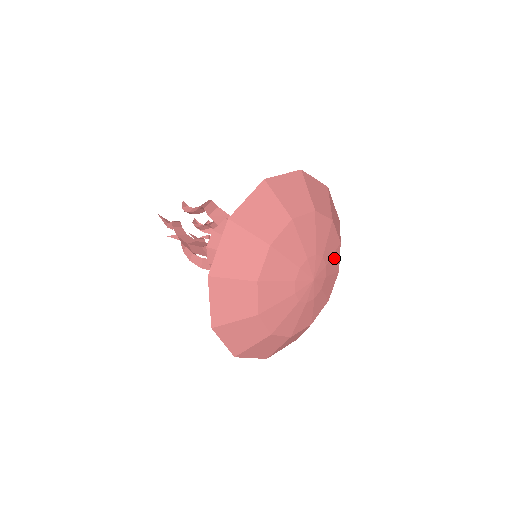
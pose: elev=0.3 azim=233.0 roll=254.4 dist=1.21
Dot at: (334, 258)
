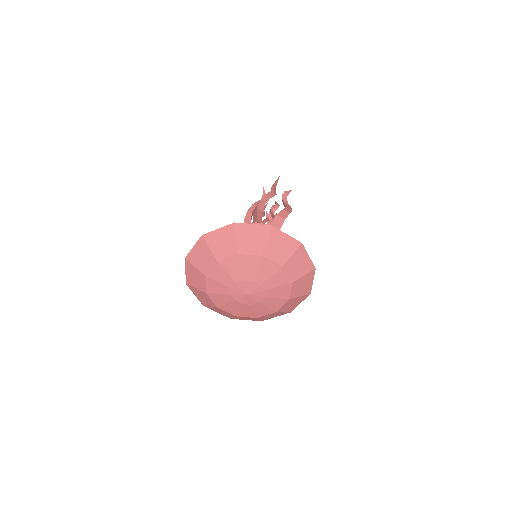
Dot at: (275, 278)
